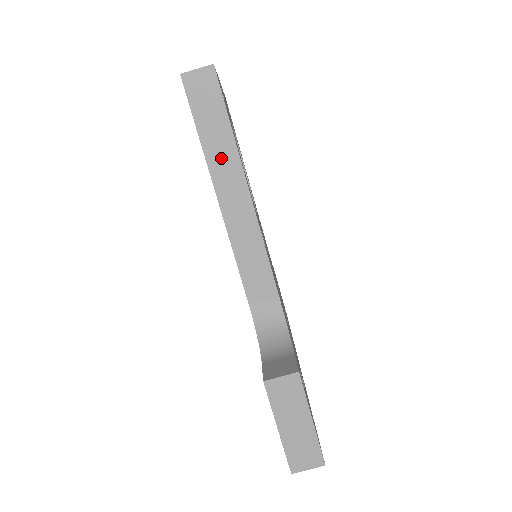
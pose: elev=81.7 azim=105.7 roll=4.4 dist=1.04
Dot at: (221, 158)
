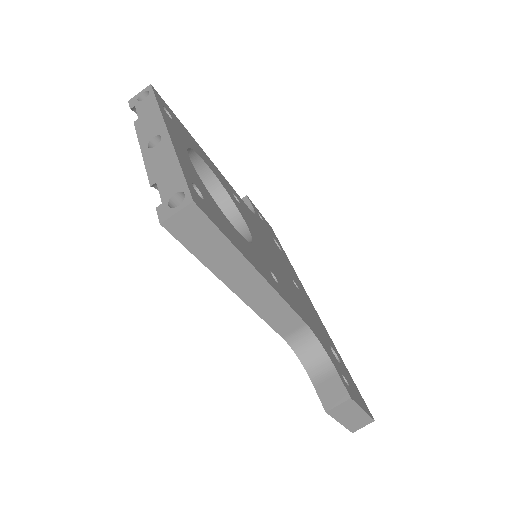
Dot at: (228, 267)
